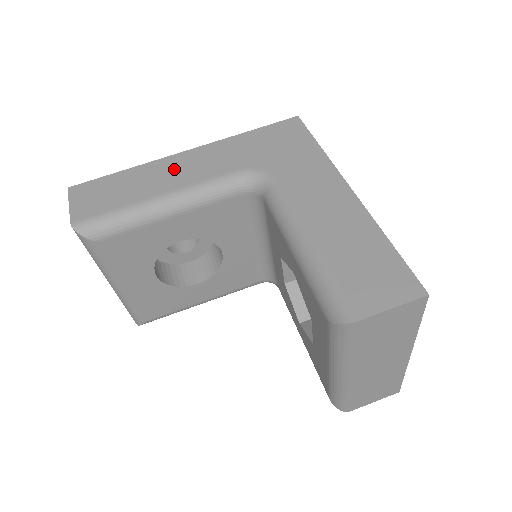
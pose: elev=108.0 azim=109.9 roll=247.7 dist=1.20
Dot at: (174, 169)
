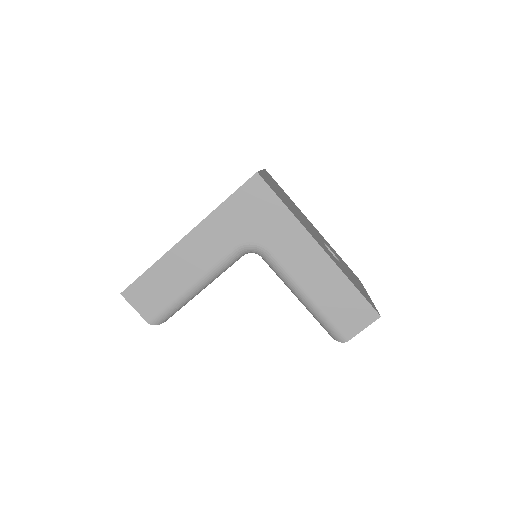
Dot at: (188, 257)
